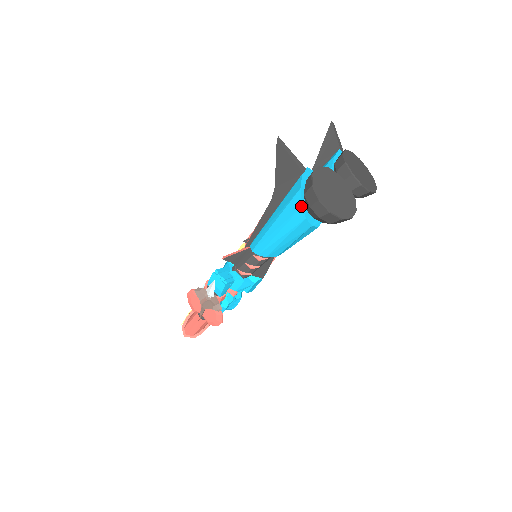
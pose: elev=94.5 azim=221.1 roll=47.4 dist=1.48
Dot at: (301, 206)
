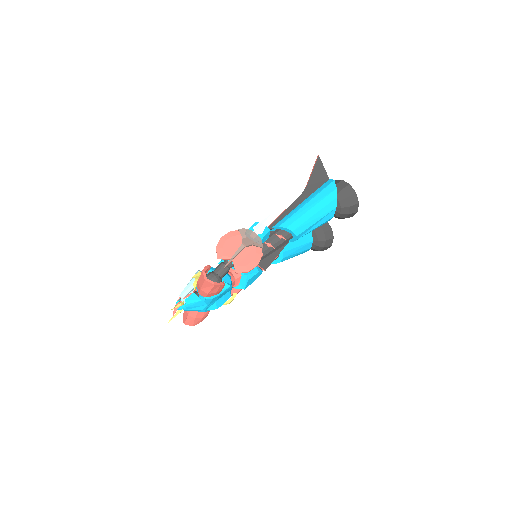
Dot at: (336, 188)
